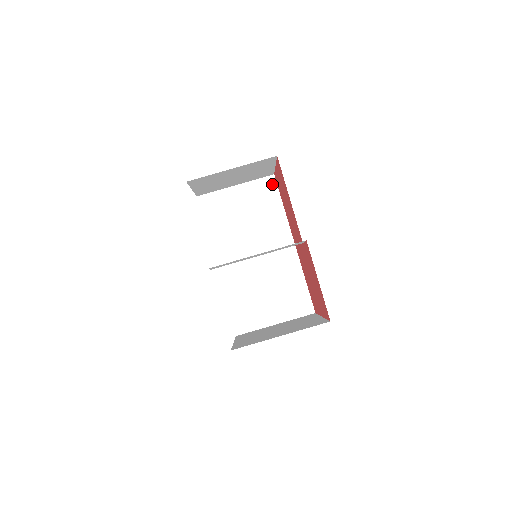
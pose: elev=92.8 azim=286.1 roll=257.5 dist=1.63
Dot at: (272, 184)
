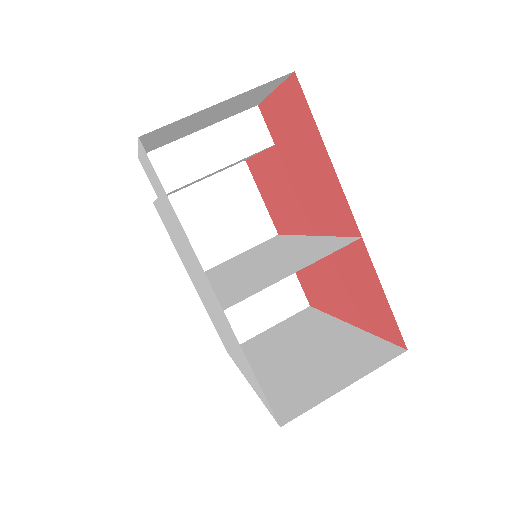
Dot at: (276, 237)
